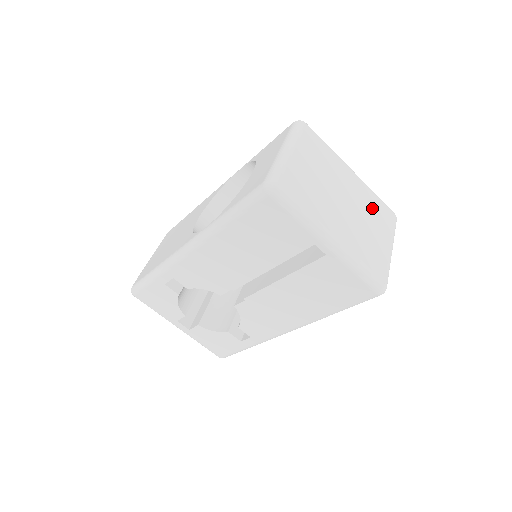
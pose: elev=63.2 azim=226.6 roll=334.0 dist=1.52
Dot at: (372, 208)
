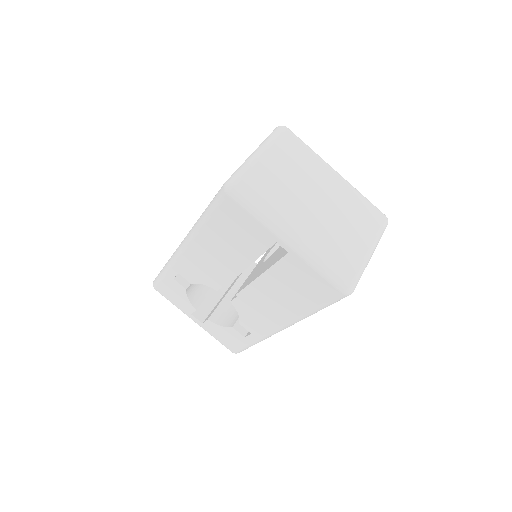
Dot at: (354, 209)
